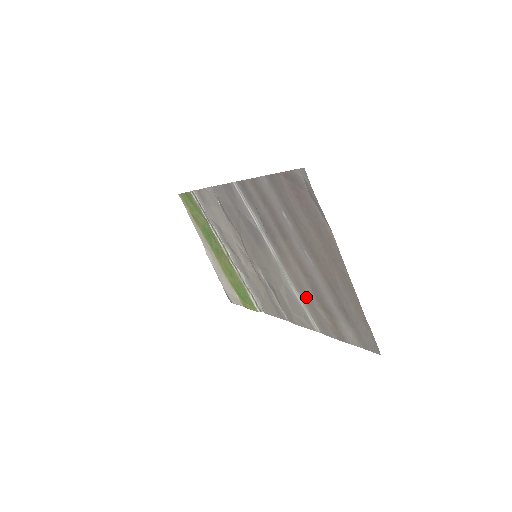
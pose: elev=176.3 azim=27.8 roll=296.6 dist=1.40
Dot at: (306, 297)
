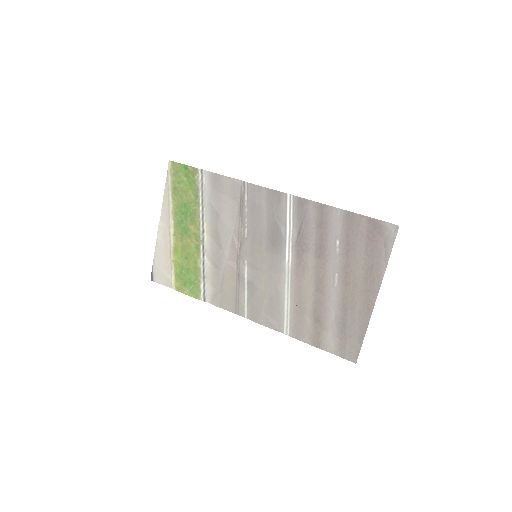
Dot at: (300, 305)
